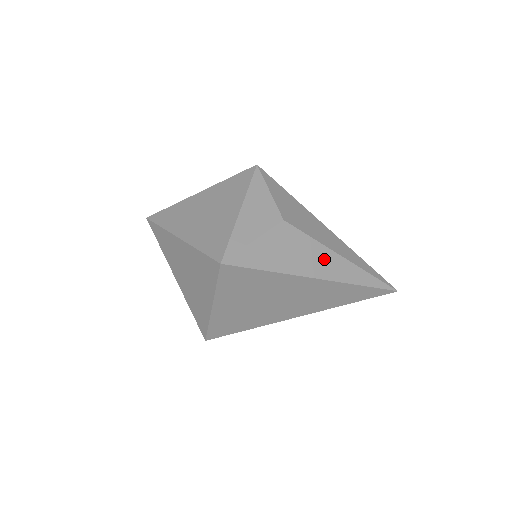
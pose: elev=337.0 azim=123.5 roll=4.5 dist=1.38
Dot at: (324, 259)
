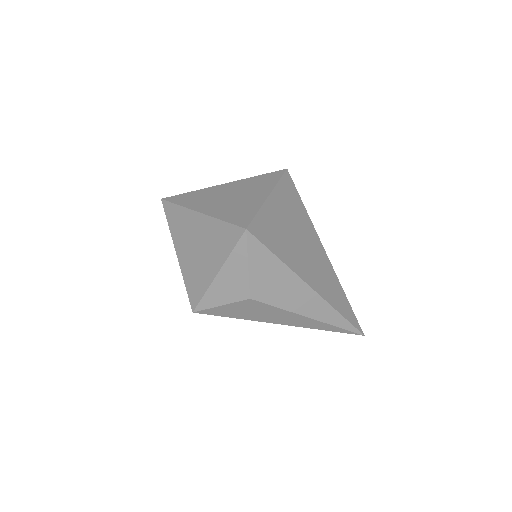
Dot at: occluded
